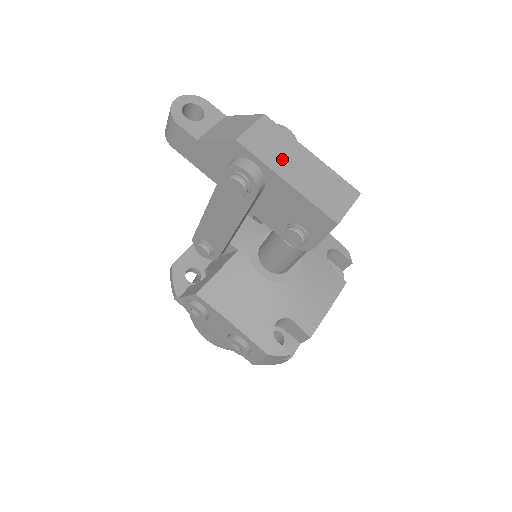
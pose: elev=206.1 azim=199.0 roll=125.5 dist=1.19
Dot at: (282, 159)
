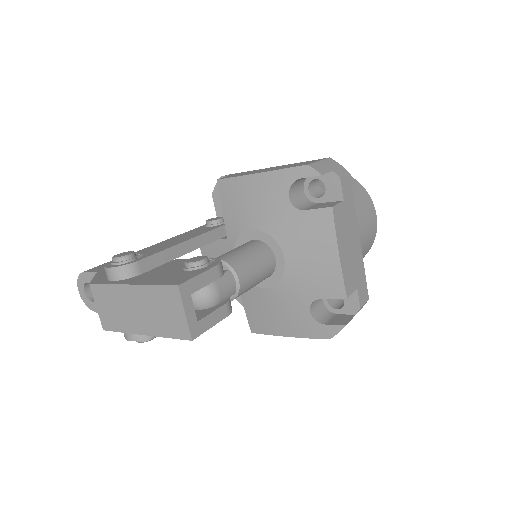
Dot at: (126, 316)
